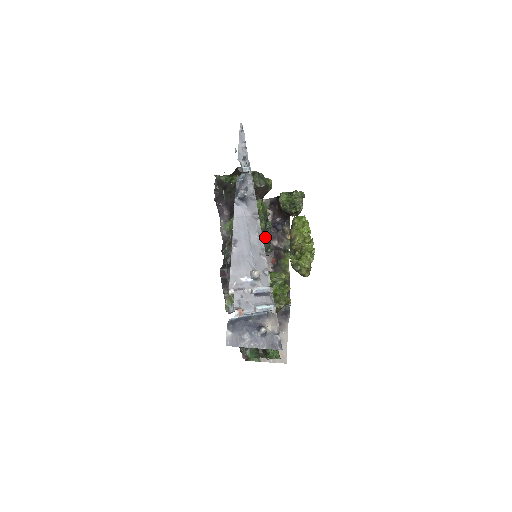
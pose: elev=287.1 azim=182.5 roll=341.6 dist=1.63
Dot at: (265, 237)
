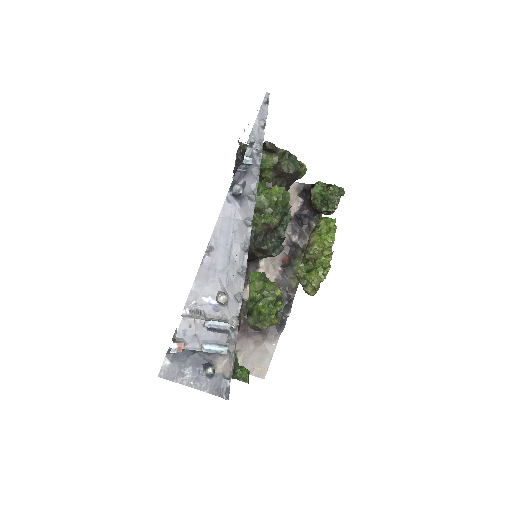
Dot at: (277, 234)
